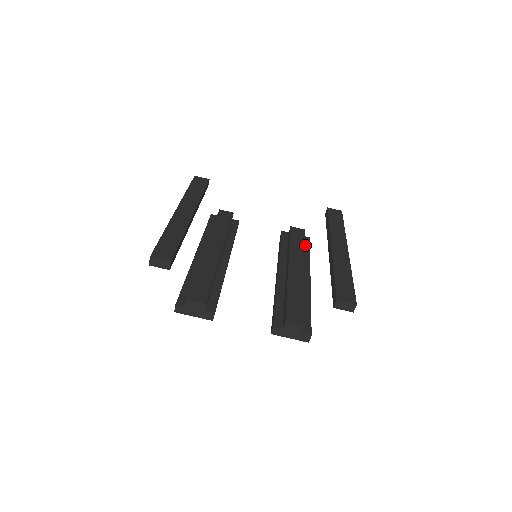
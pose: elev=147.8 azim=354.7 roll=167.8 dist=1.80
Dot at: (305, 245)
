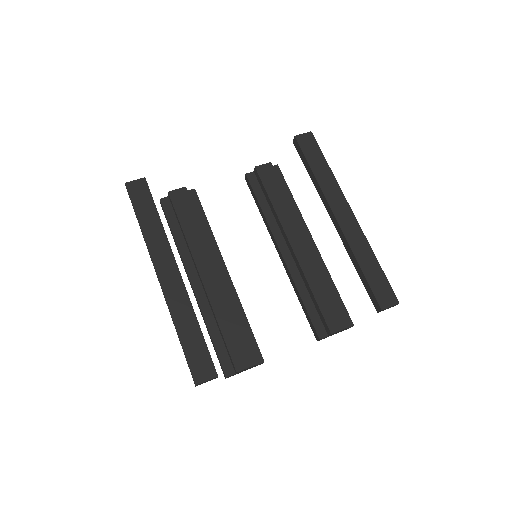
Dot at: occluded
